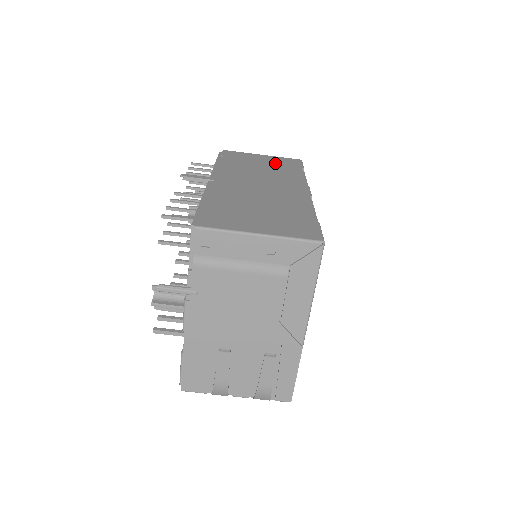
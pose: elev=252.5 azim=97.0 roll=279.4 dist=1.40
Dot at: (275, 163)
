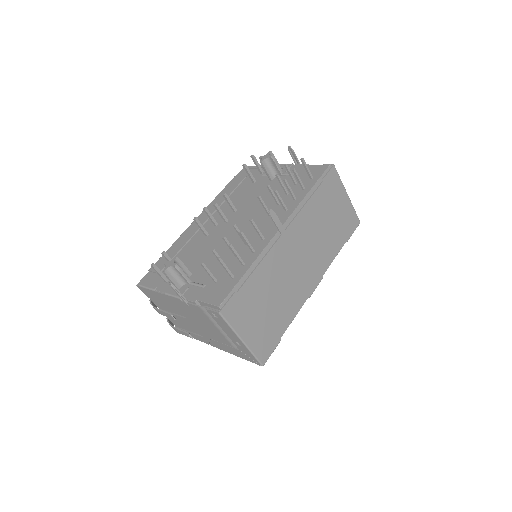
Dot at: (340, 221)
